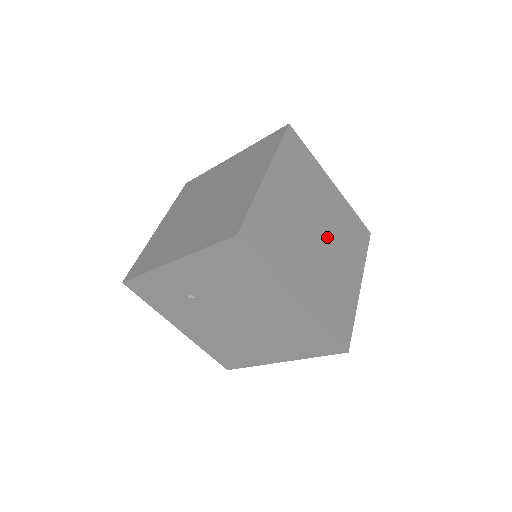
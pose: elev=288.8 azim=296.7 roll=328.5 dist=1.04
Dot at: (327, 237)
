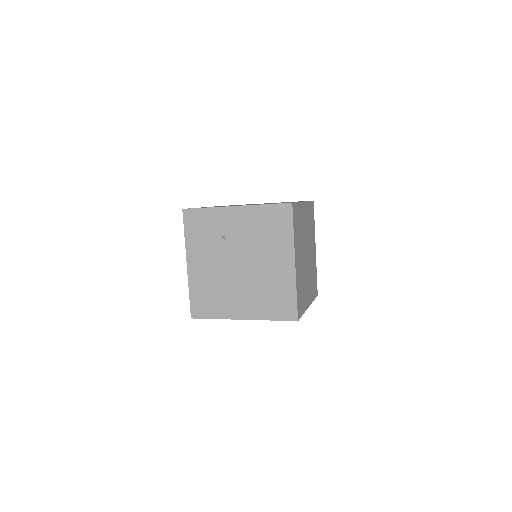
Dot at: (308, 263)
